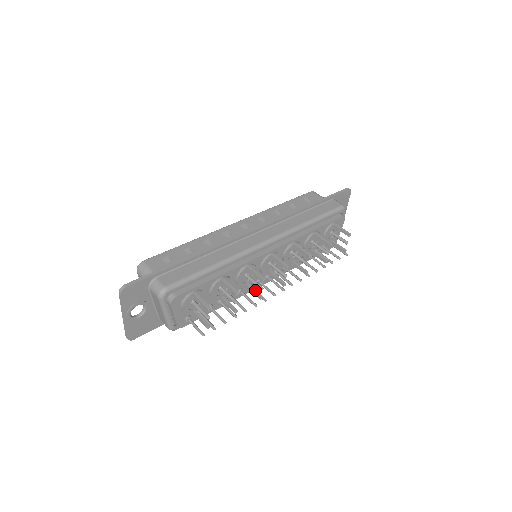
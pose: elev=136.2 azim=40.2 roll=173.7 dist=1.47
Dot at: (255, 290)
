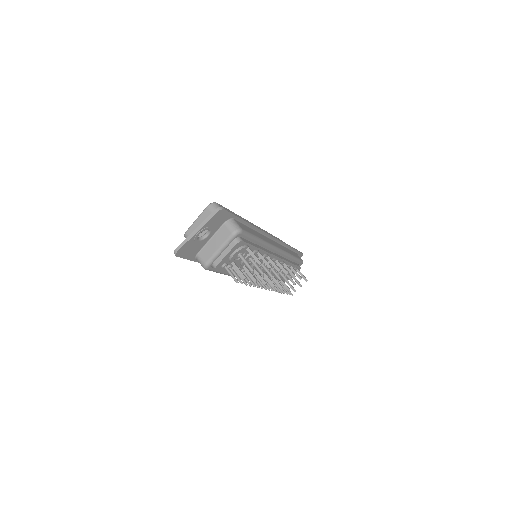
Dot at: (261, 276)
